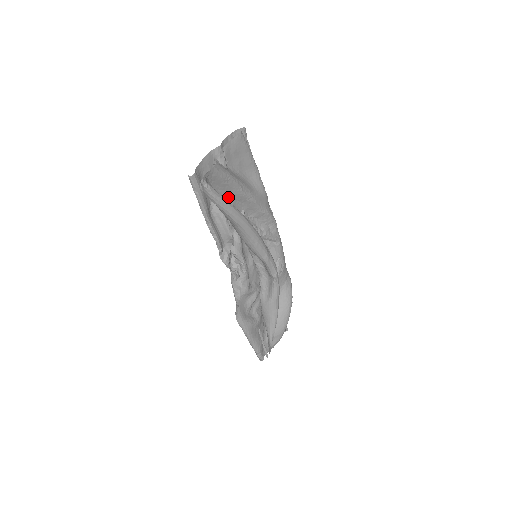
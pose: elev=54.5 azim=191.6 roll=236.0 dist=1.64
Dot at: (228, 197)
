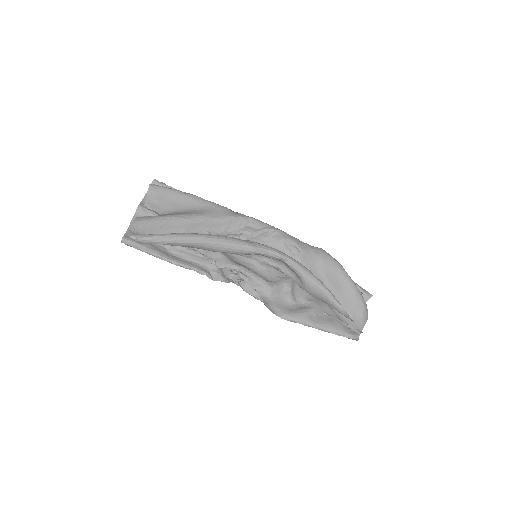
Dot at: occluded
